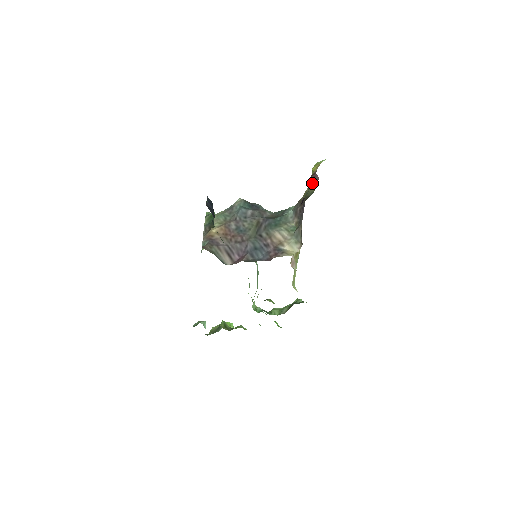
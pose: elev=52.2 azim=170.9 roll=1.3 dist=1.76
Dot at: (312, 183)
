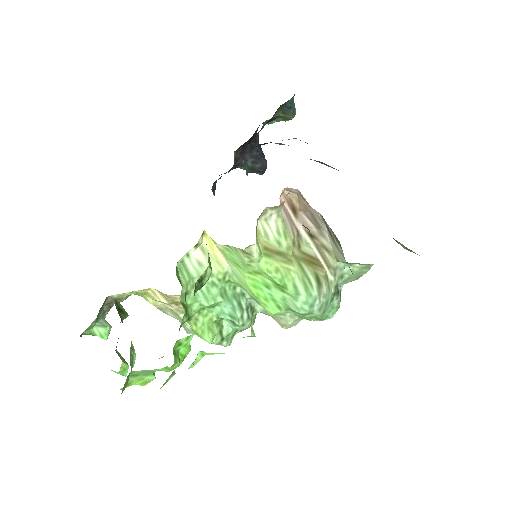
Dot at: occluded
